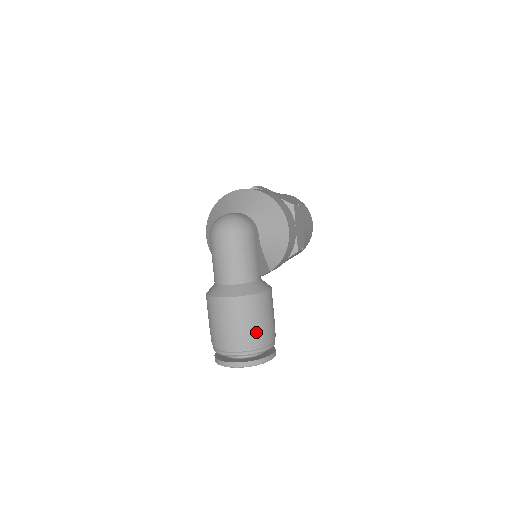
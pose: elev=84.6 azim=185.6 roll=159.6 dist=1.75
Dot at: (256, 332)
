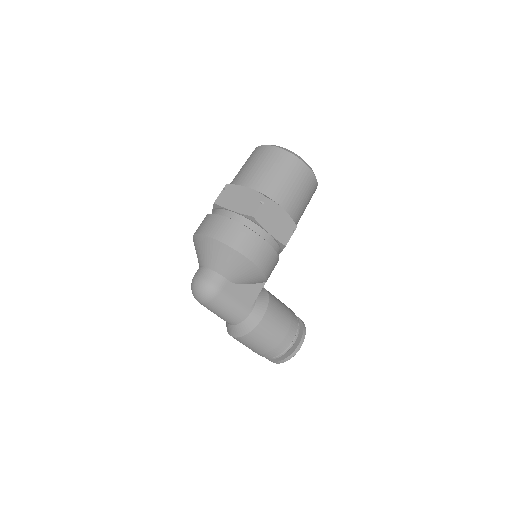
Dot at: (270, 349)
